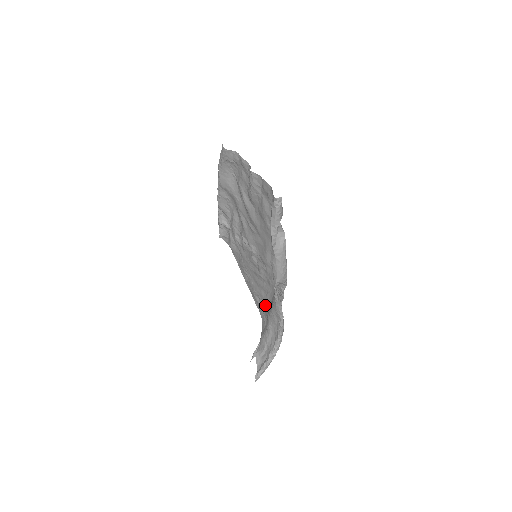
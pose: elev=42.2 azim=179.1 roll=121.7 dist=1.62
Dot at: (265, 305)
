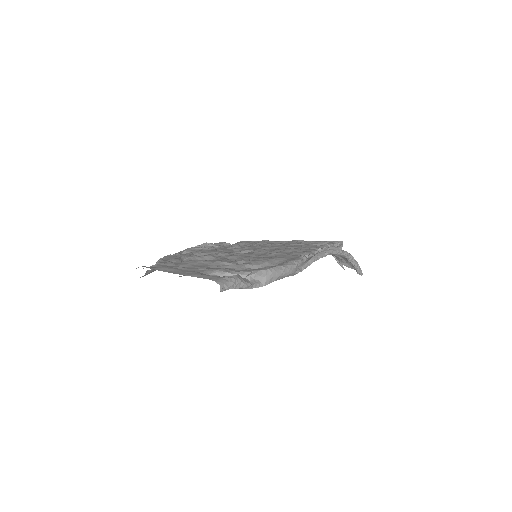
Dot at: occluded
